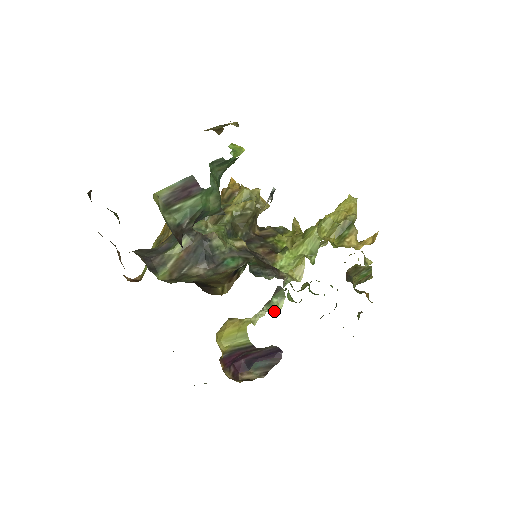
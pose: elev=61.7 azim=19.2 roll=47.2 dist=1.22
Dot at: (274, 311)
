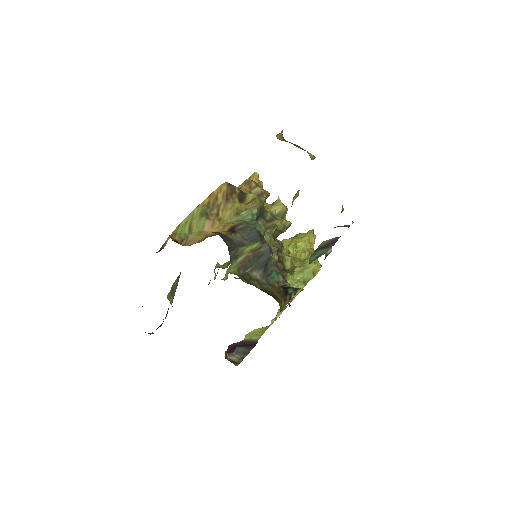
Dot at: (275, 319)
